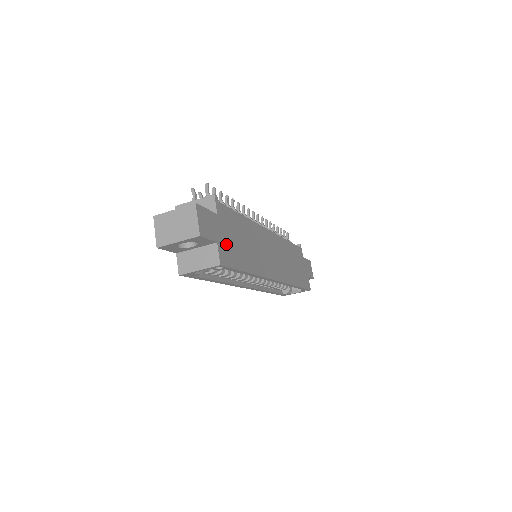
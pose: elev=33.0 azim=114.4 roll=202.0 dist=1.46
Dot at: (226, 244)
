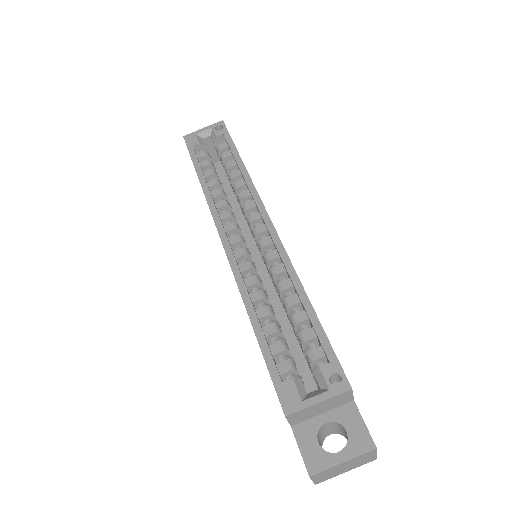
Dot at: occluded
